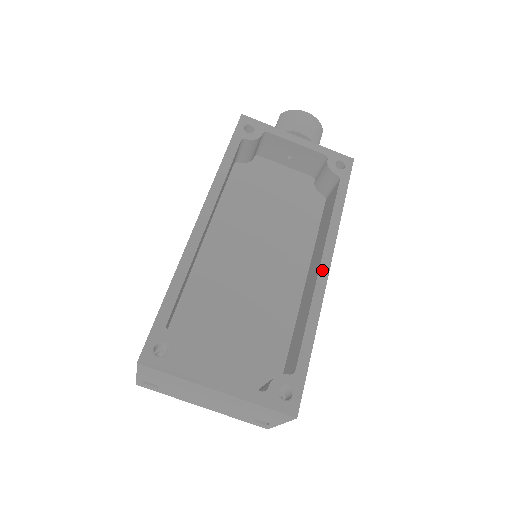
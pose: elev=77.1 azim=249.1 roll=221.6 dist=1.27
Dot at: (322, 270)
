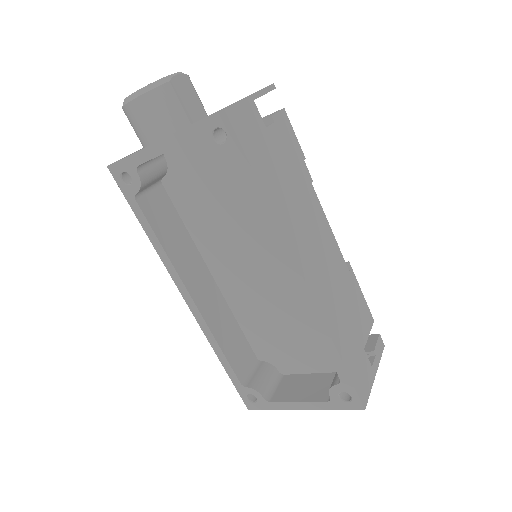
Dot at: (299, 286)
